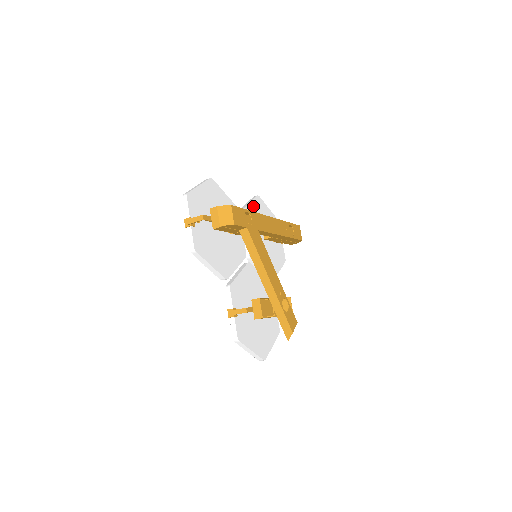
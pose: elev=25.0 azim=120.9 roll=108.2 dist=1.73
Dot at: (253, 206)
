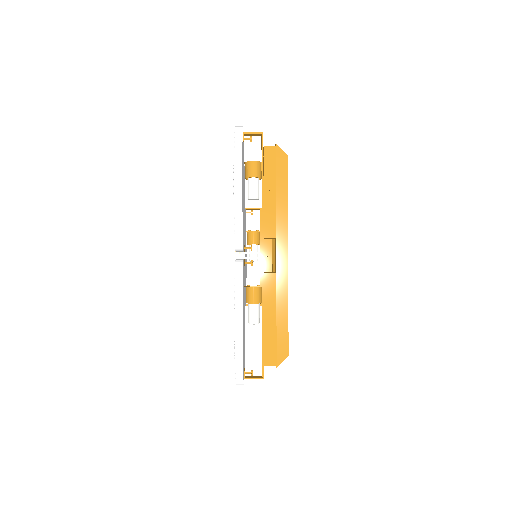
Dot at: occluded
